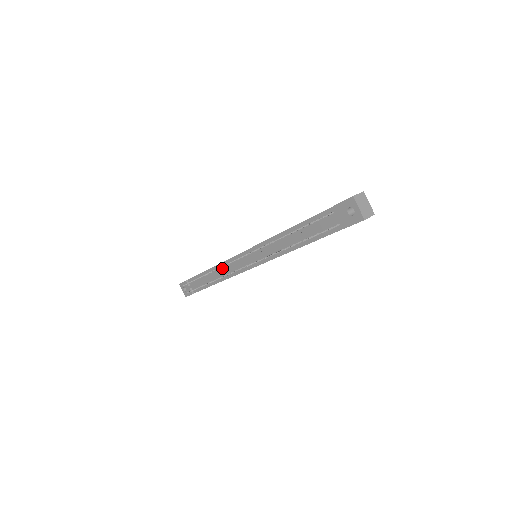
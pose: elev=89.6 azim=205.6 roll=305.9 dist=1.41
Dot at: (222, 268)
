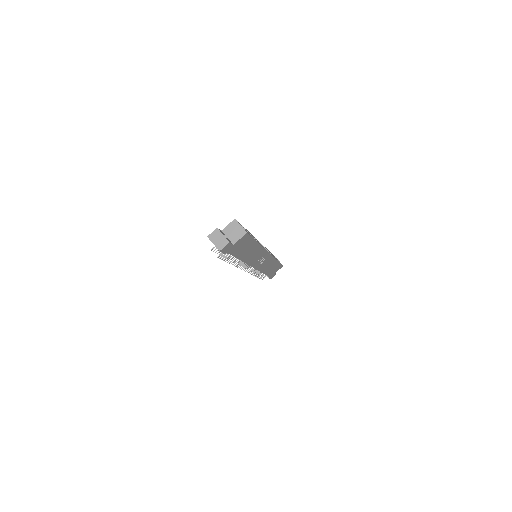
Dot at: occluded
